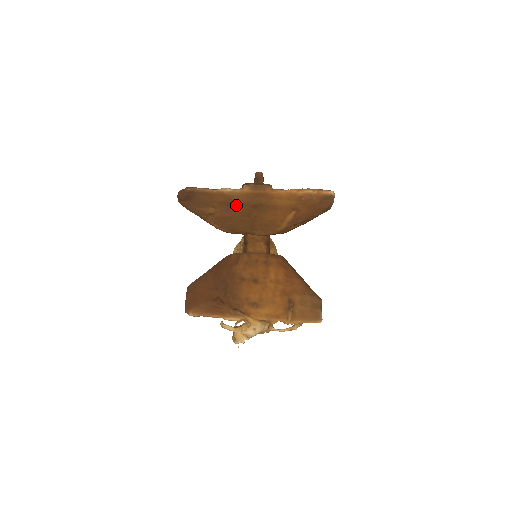
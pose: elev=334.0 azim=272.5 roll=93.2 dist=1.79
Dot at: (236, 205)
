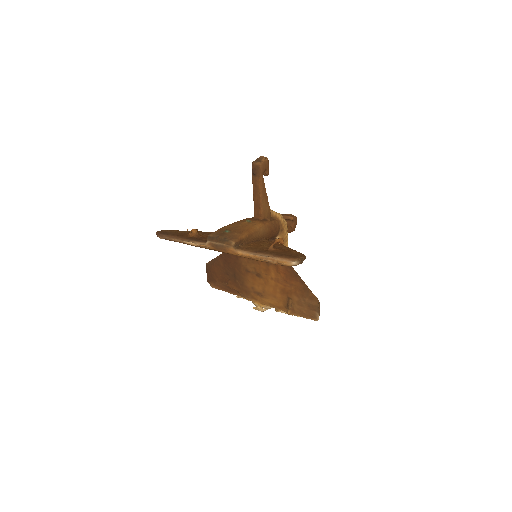
Dot at: occluded
